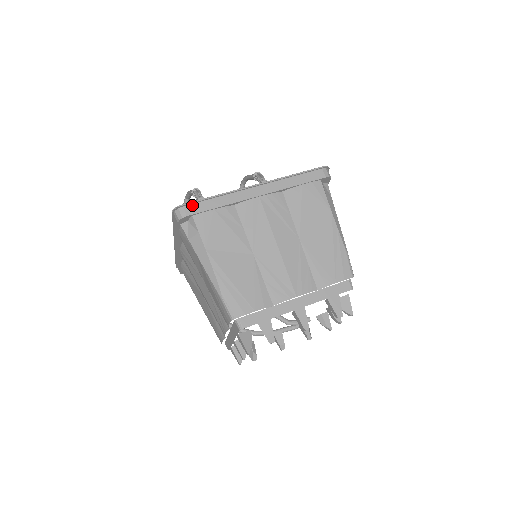
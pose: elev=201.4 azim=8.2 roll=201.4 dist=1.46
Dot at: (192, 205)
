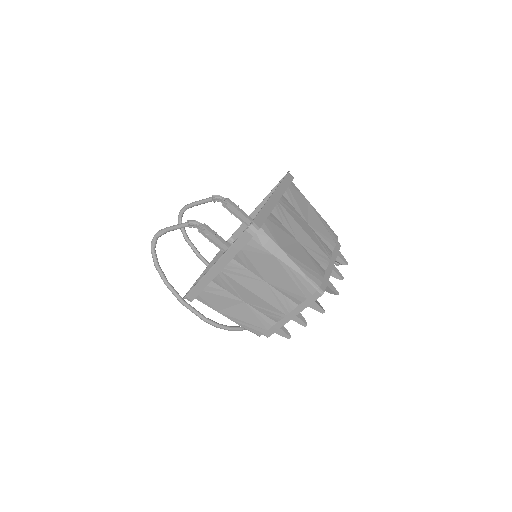
Dot at: (257, 219)
